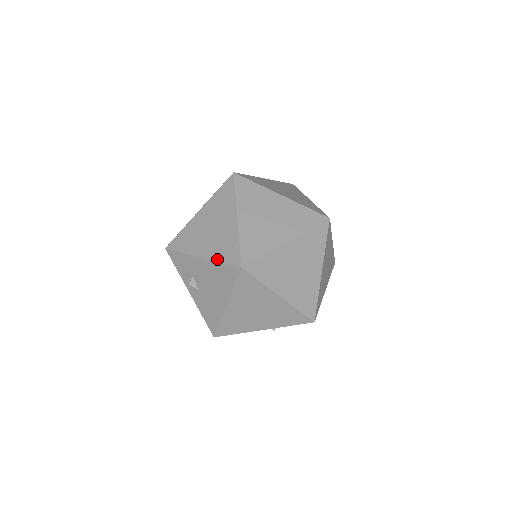
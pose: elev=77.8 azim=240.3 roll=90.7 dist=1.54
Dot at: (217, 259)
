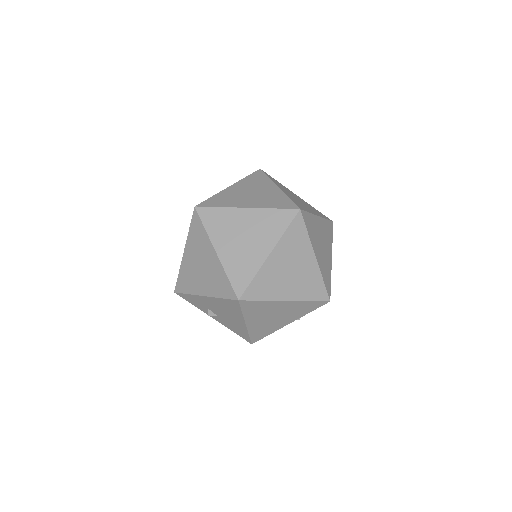
Dot at: (217, 296)
